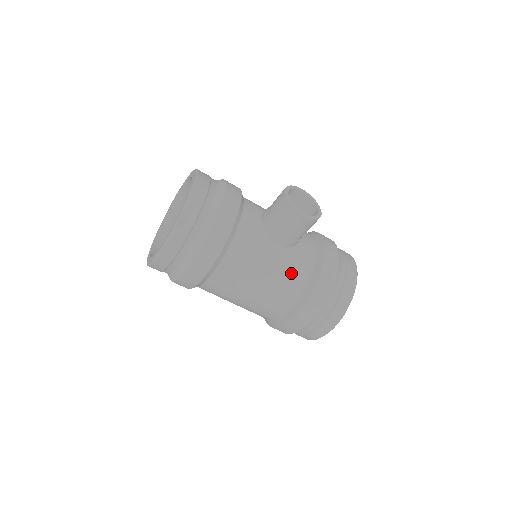
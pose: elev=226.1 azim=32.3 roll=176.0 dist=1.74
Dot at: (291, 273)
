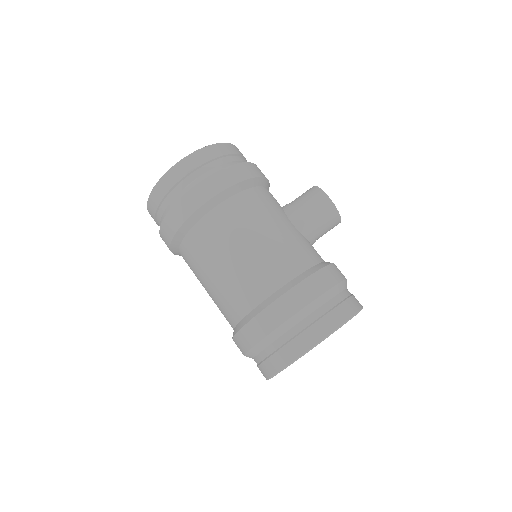
Dot at: (298, 247)
